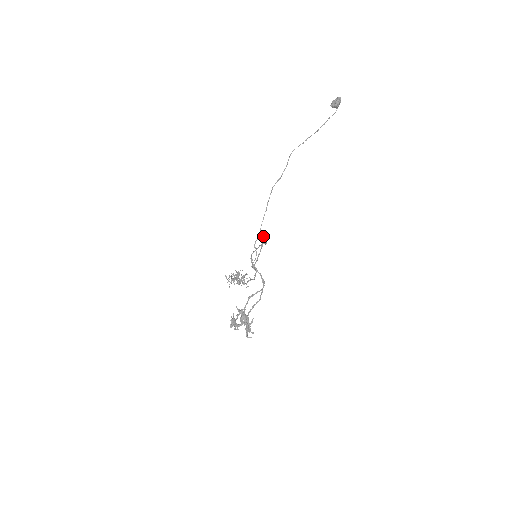
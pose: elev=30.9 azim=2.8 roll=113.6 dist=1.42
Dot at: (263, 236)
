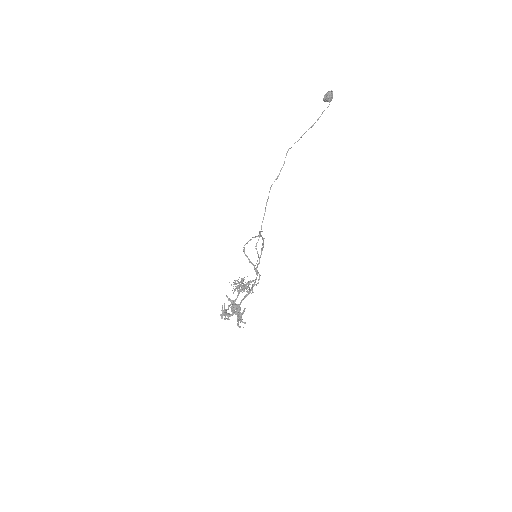
Dot at: (259, 231)
